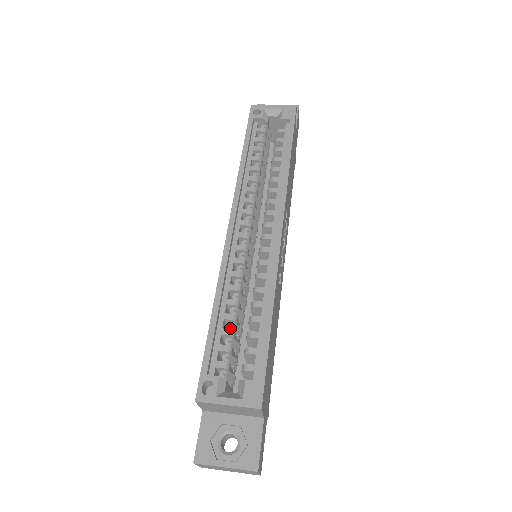
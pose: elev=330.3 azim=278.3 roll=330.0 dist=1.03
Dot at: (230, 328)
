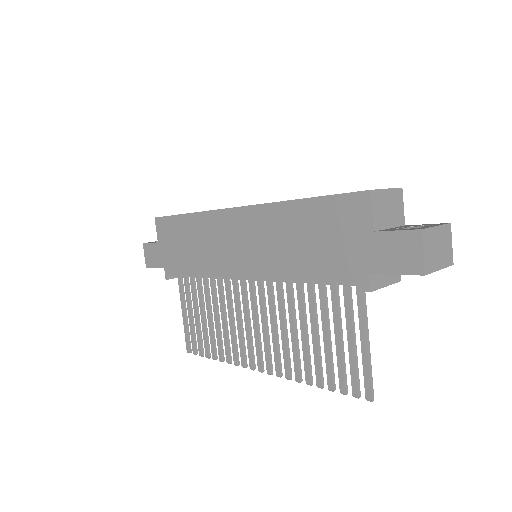
Dot at: occluded
